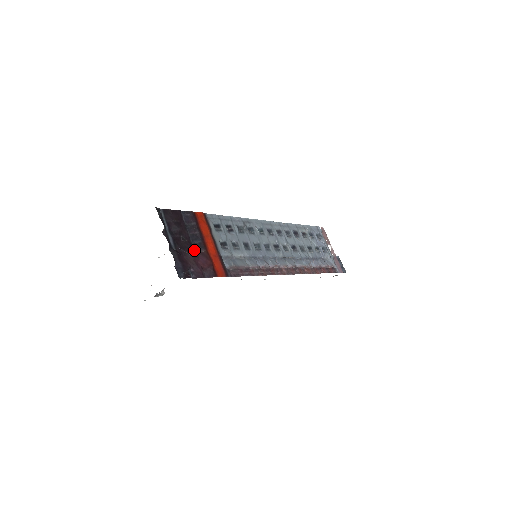
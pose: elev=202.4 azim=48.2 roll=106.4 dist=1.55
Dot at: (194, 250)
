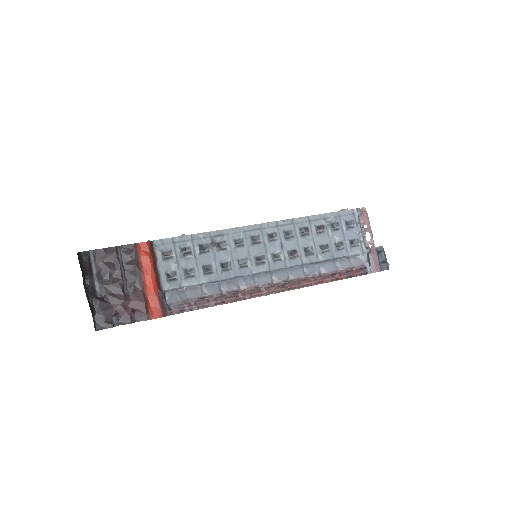
Dot at: (126, 292)
